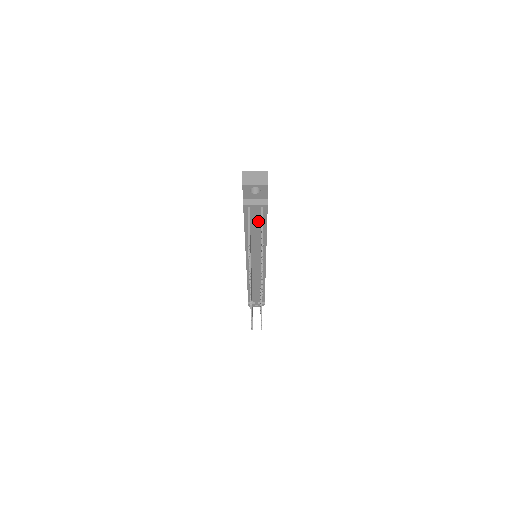
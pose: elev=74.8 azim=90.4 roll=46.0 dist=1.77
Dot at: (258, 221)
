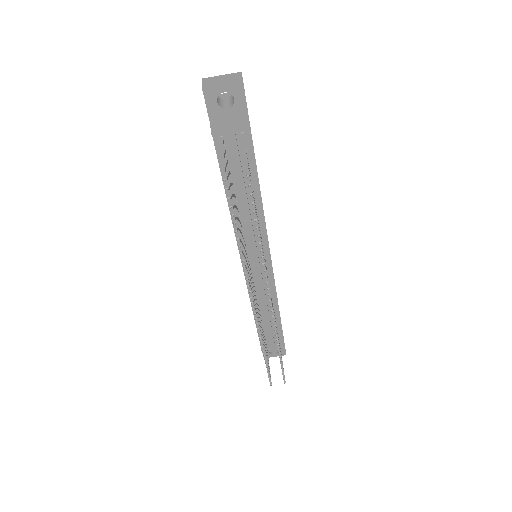
Dot at: (242, 169)
